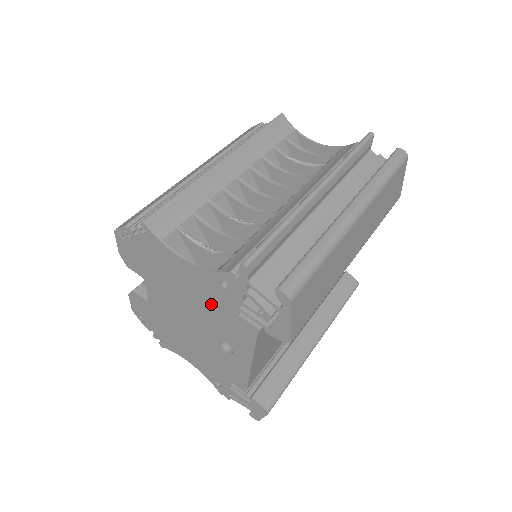
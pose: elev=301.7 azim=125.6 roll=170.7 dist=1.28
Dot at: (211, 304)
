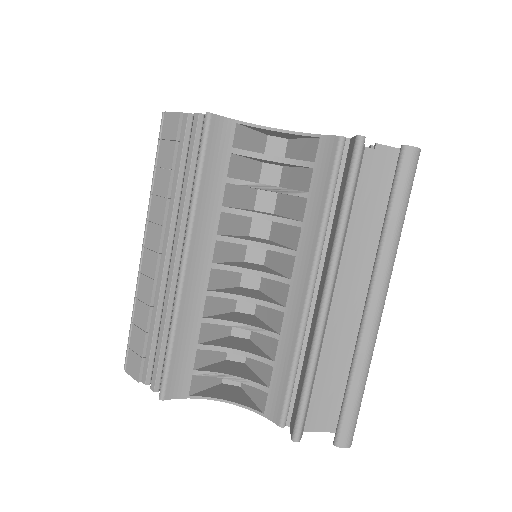
Dot at: occluded
